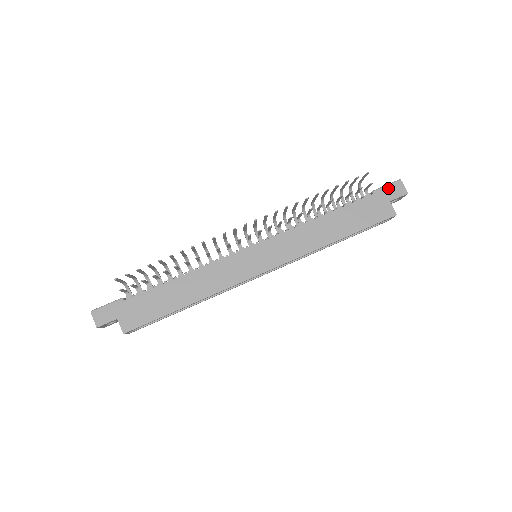
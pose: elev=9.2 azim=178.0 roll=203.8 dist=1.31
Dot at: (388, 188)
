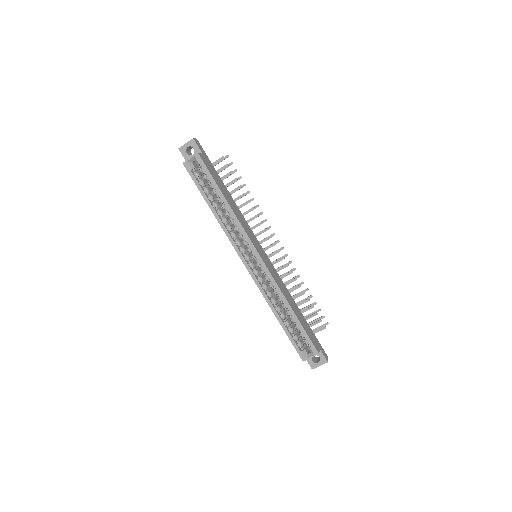
Dot at: occluded
